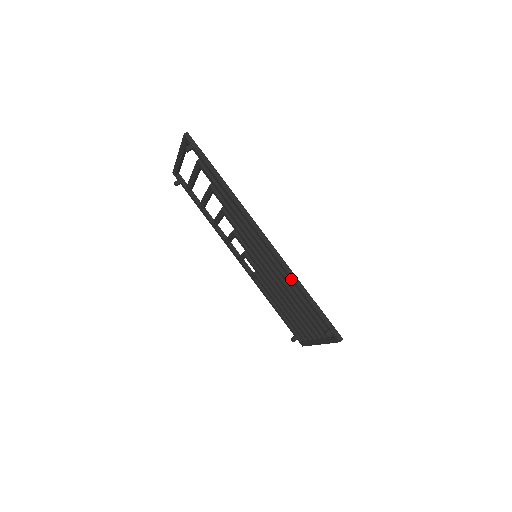
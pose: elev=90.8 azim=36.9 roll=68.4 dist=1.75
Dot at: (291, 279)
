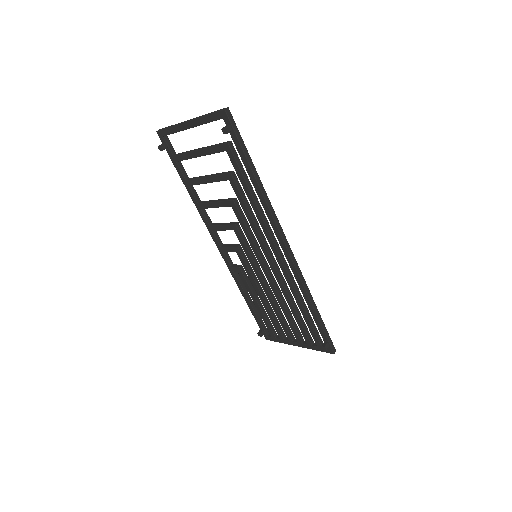
Dot at: (304, 293)
